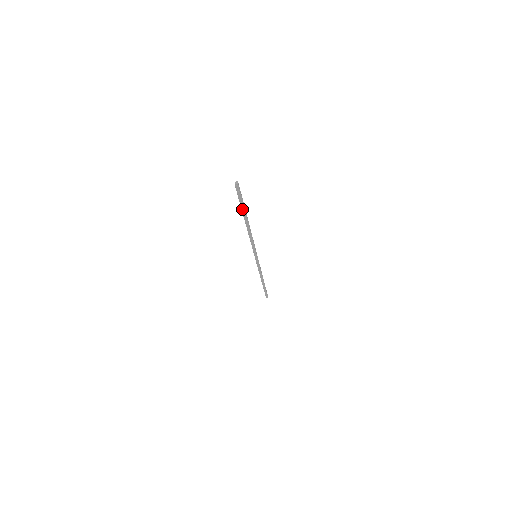
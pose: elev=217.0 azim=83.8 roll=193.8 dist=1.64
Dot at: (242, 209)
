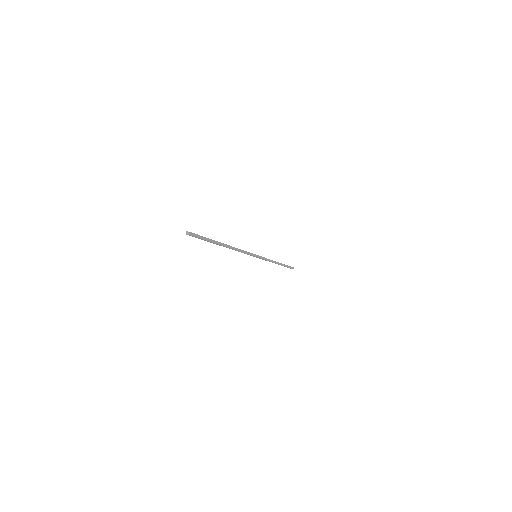
Dot at: (210, 242)
